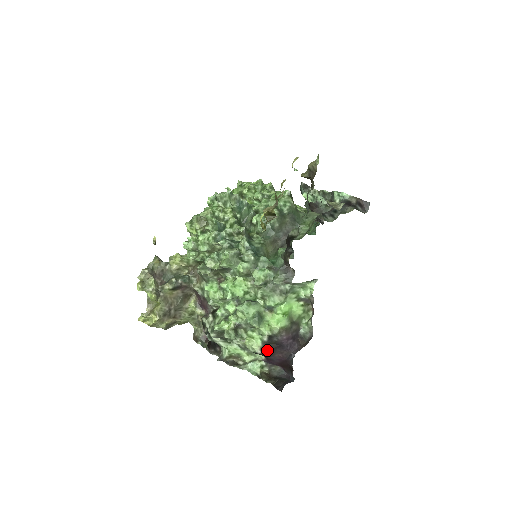
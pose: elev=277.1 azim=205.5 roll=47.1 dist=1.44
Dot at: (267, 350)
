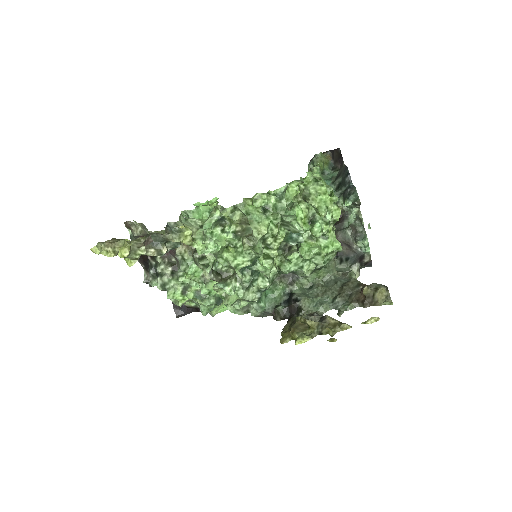
Dot at: occluded
